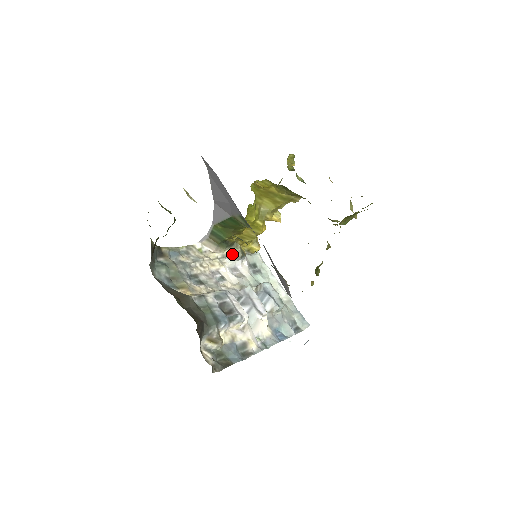
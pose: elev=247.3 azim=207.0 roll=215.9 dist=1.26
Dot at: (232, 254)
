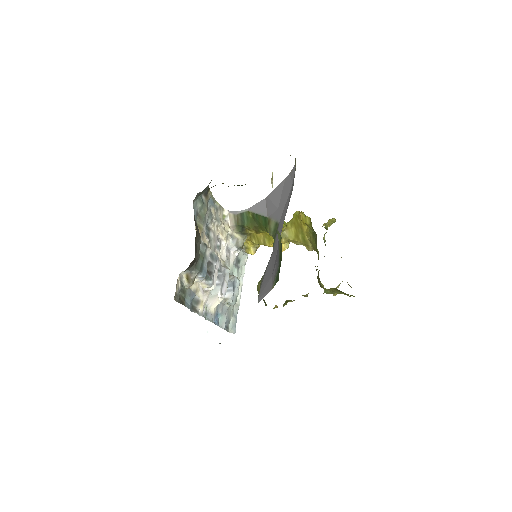
Dot at: (237, 239)
